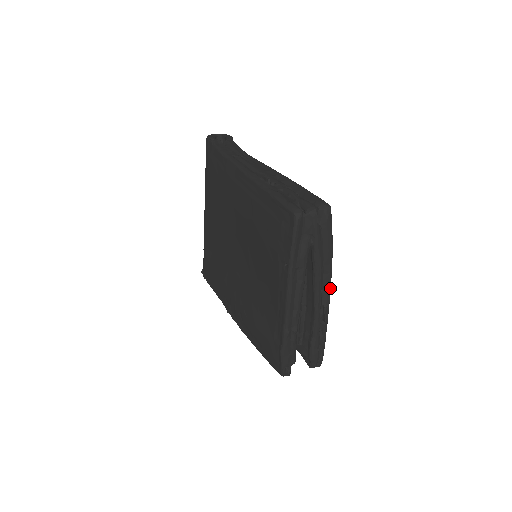
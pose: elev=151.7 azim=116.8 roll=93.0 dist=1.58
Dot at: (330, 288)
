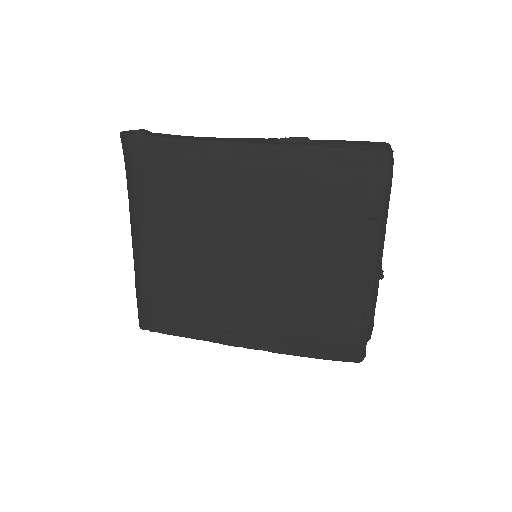
Dot at: occluded
